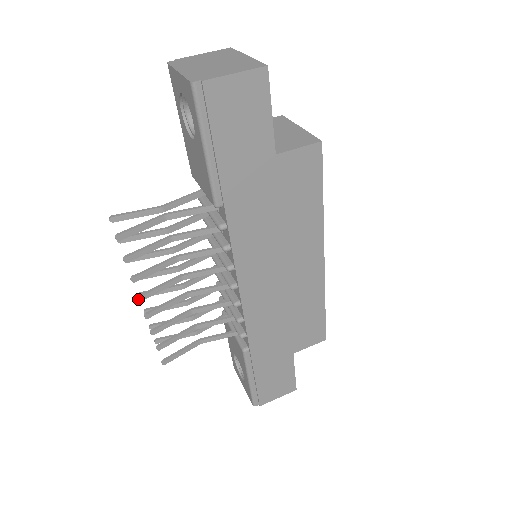
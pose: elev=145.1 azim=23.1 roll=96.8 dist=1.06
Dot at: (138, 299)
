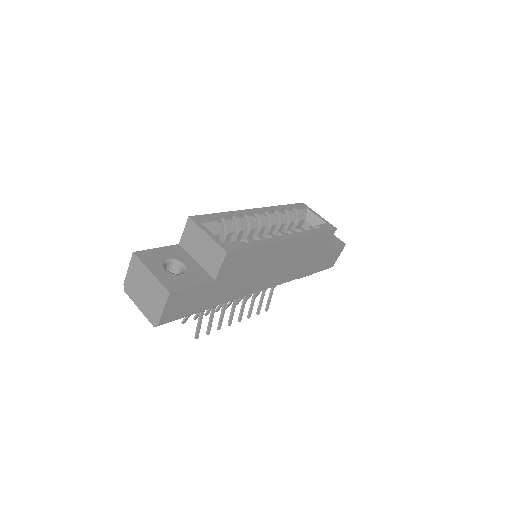
Dot at: occluded
